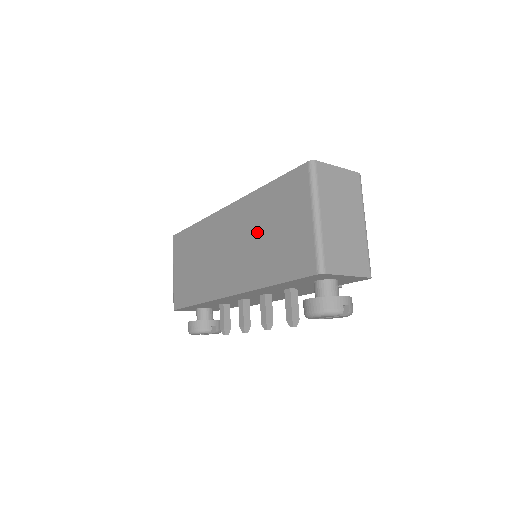
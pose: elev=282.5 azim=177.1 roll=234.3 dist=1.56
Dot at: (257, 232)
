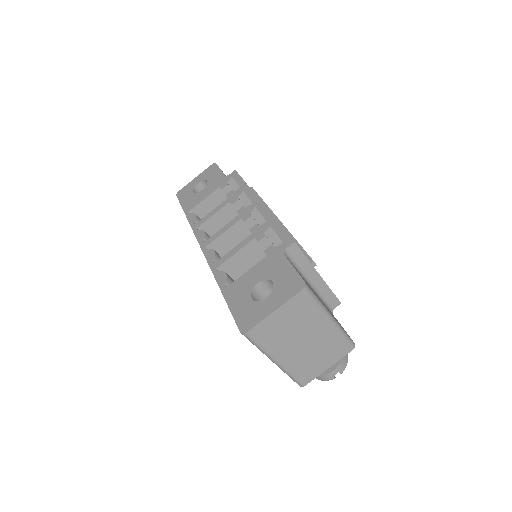
Dot at: occluded
